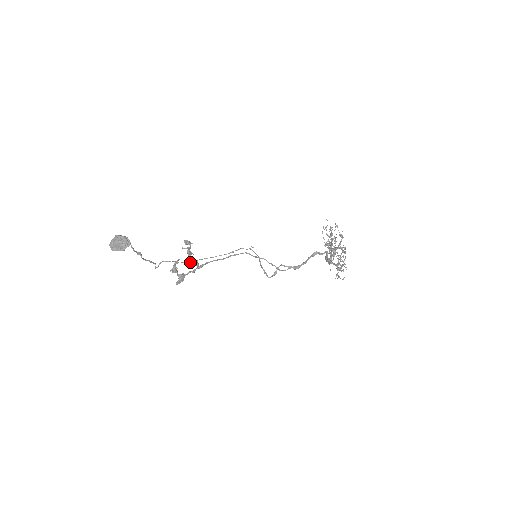
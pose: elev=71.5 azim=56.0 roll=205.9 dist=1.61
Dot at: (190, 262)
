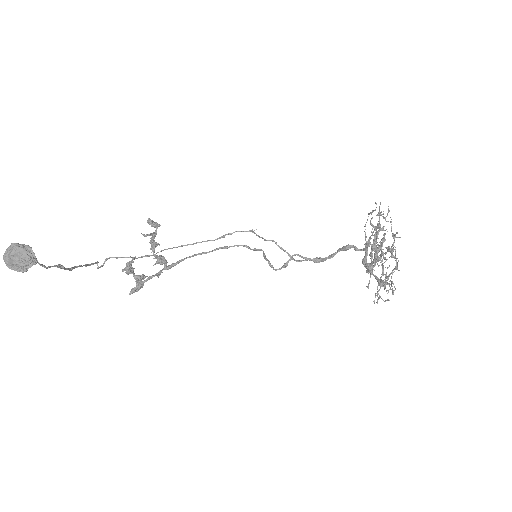
Dot at: occluded
